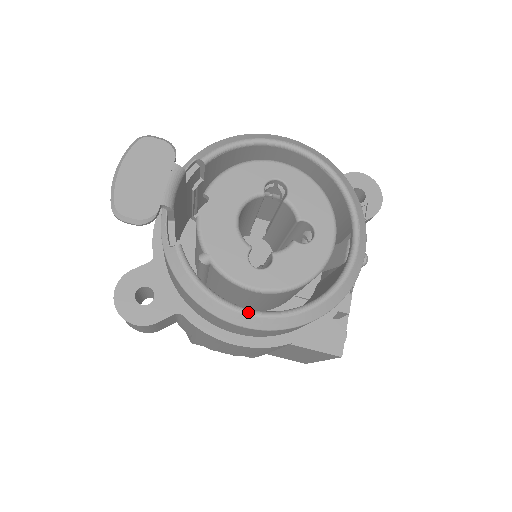
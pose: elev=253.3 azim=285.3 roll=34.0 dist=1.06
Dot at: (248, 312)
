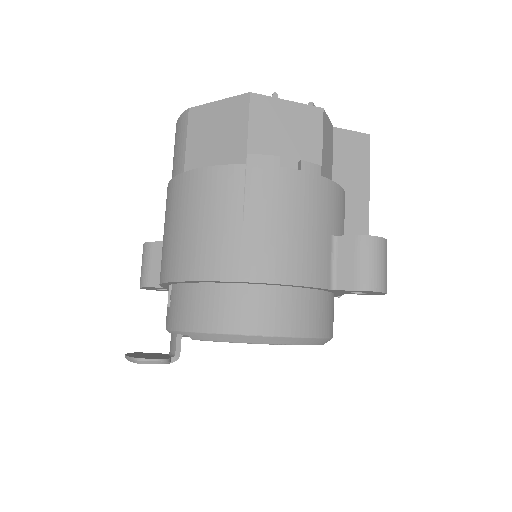
Dot at: occluded
